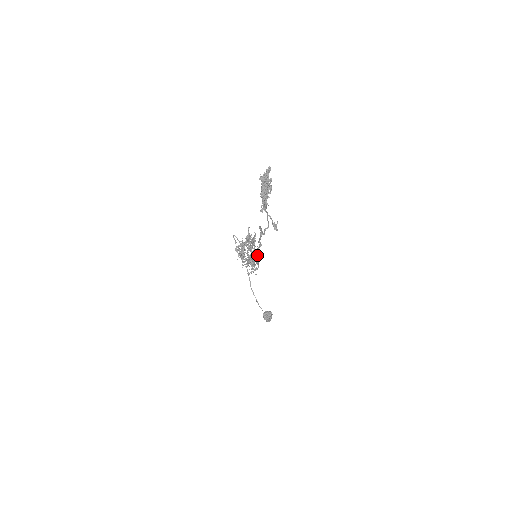
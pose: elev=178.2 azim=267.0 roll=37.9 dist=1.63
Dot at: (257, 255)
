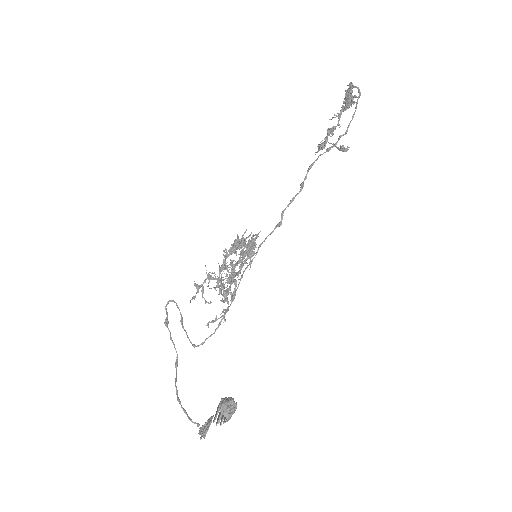
Dot at: (234, 289)
